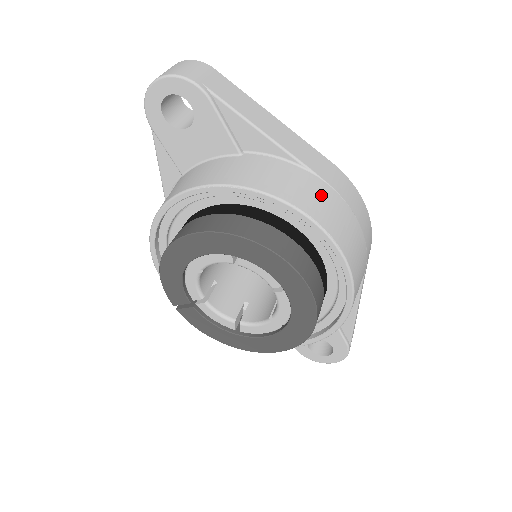
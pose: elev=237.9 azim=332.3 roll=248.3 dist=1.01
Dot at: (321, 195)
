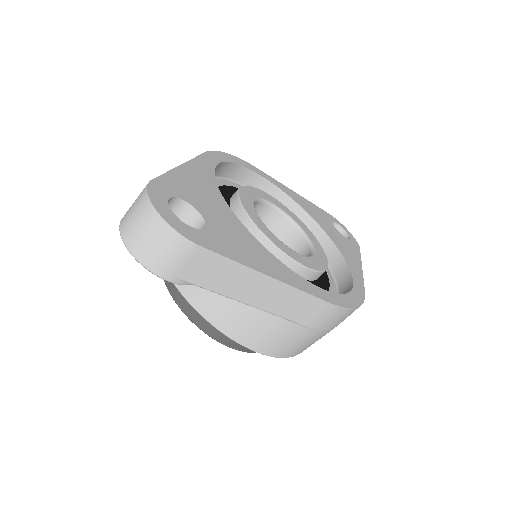
Dot at: (290, 337)
